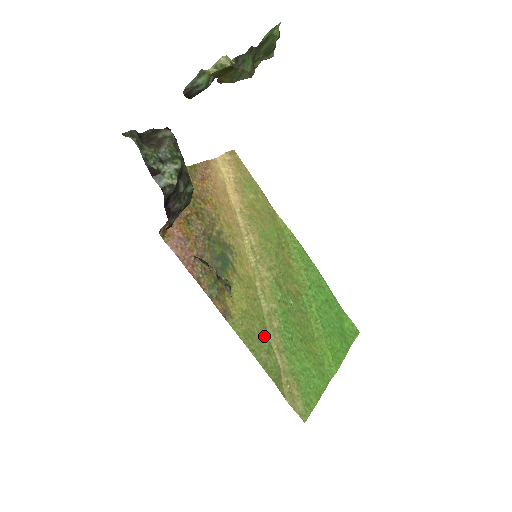
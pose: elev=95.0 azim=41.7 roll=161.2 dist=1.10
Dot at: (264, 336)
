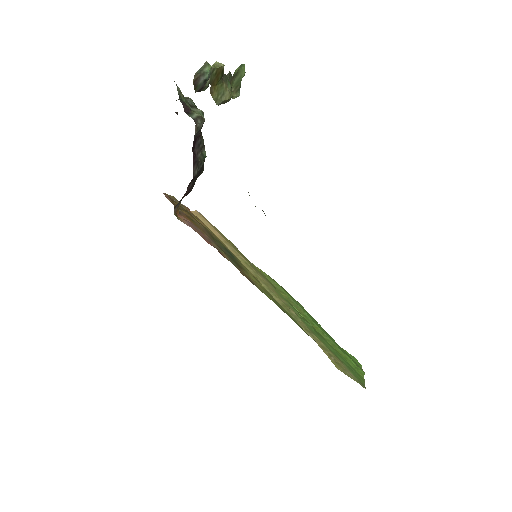
Dot at: (290, 315)
